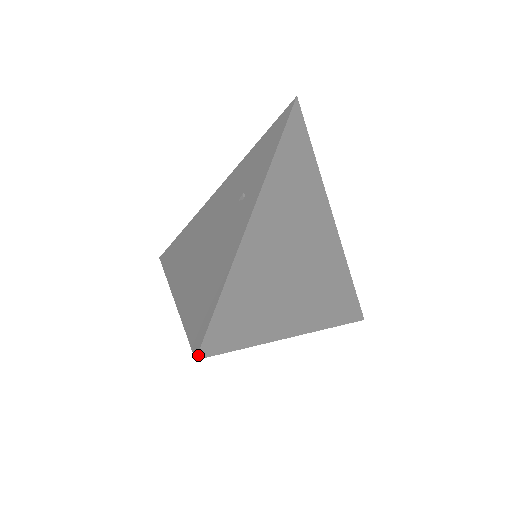
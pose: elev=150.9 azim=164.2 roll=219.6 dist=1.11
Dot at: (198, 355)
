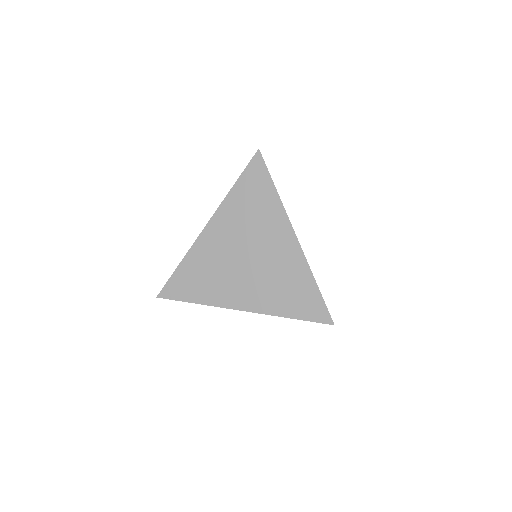
Dot at: (158, 296)
